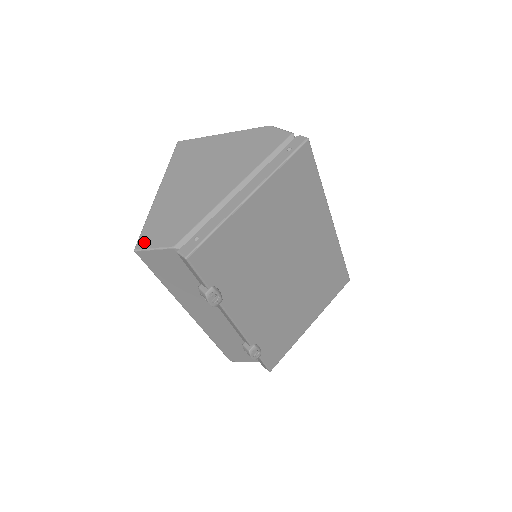
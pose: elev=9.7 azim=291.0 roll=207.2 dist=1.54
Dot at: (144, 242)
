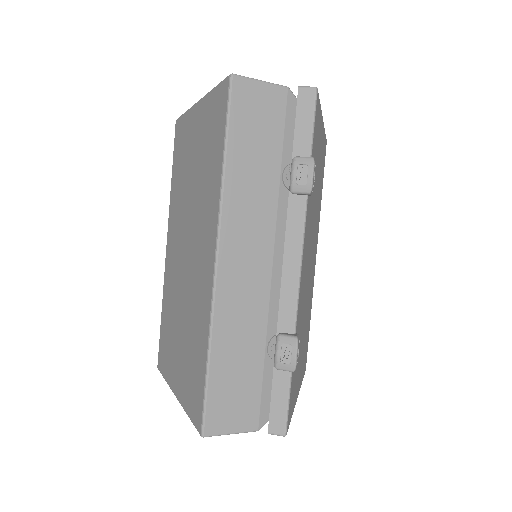
Dot at: occluded
